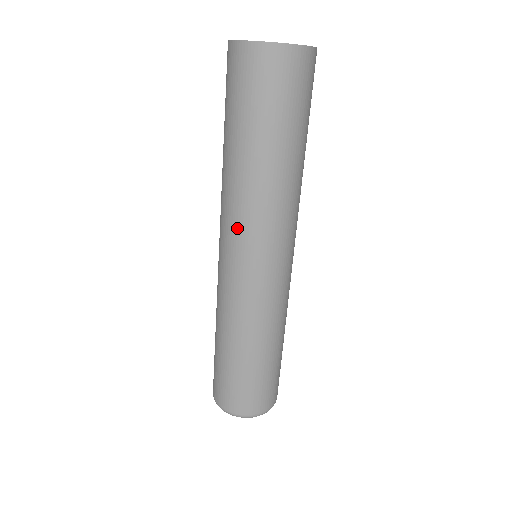
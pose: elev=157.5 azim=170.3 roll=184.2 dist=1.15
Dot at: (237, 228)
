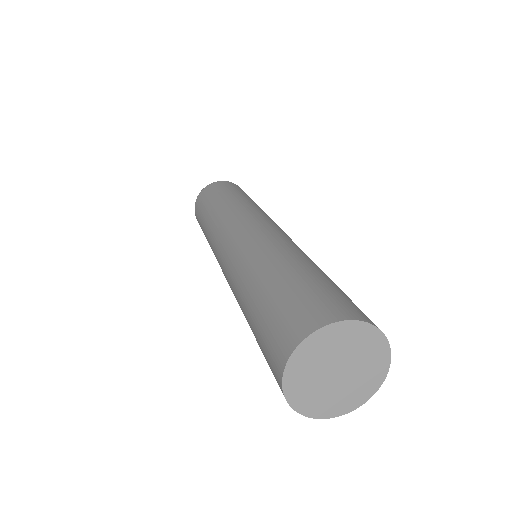
Dot at: (228, 273)
